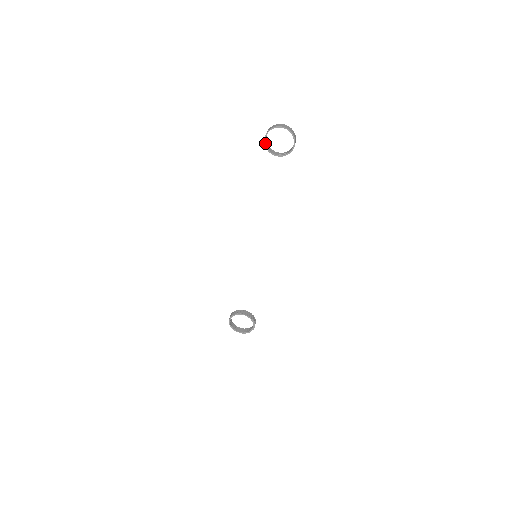
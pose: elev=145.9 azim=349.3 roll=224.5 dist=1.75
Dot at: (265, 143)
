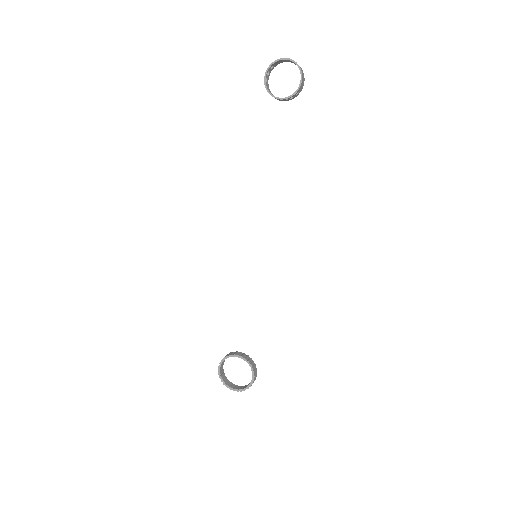
Dot at: (265, 83)
